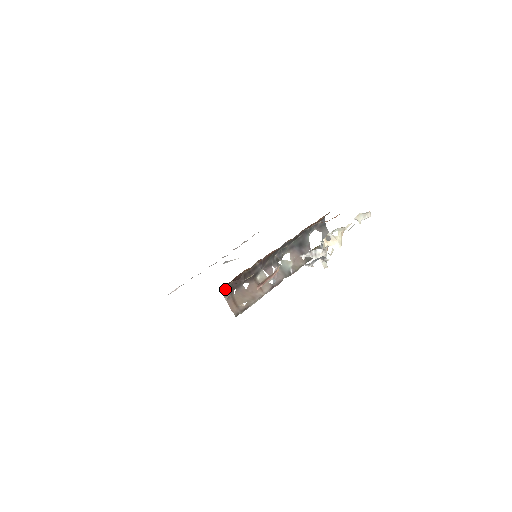
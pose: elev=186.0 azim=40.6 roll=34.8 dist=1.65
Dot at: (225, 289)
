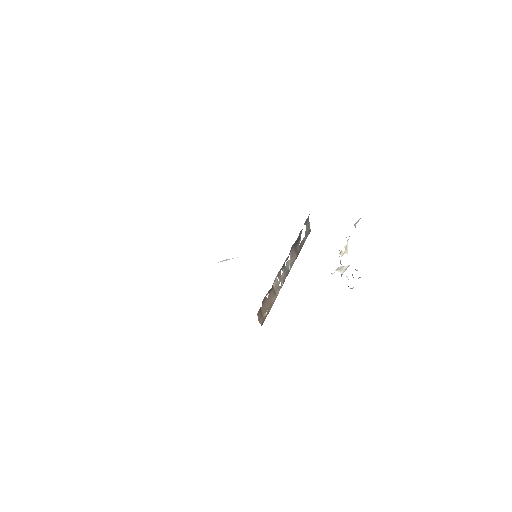
Dot at: (260, 307)
